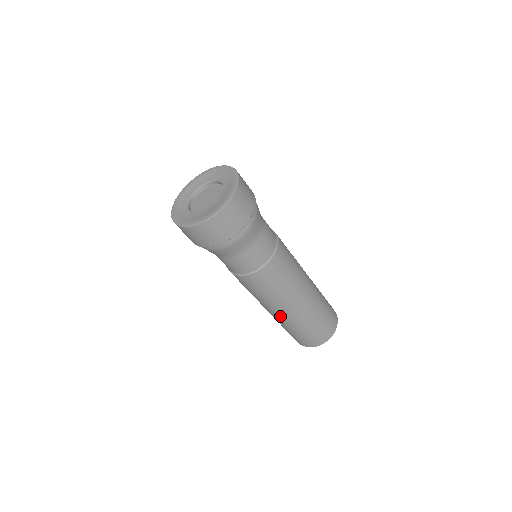
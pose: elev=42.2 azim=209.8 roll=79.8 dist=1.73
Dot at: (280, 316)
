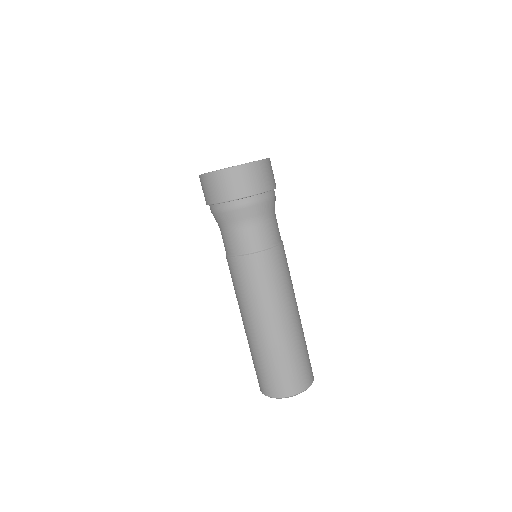
Dot at: (277, 328)
